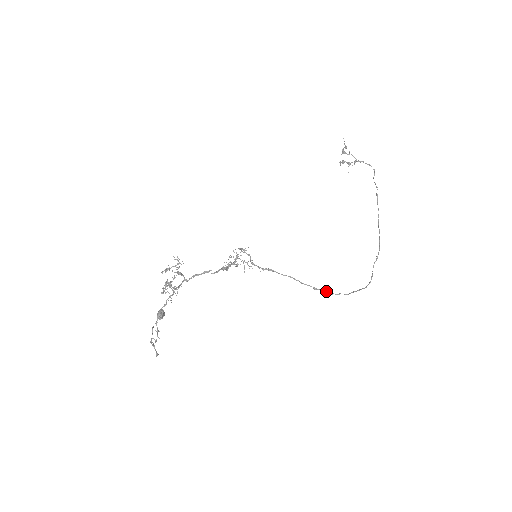
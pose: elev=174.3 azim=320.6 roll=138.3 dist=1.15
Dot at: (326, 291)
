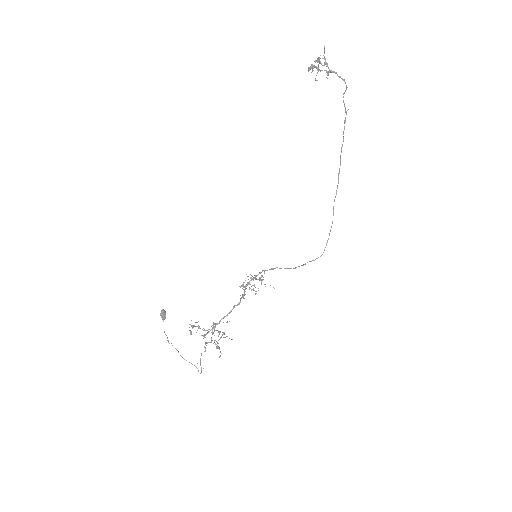
Dot at: occluded
